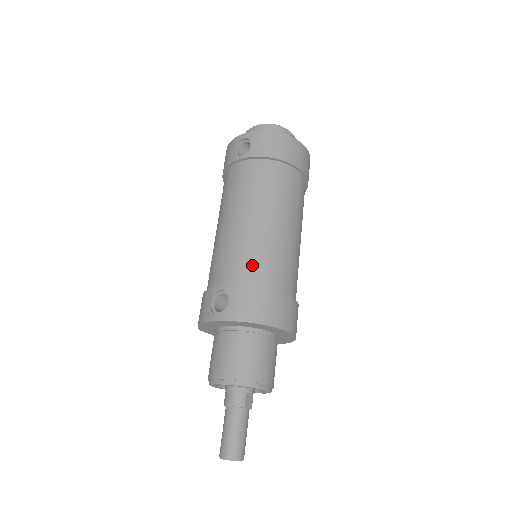
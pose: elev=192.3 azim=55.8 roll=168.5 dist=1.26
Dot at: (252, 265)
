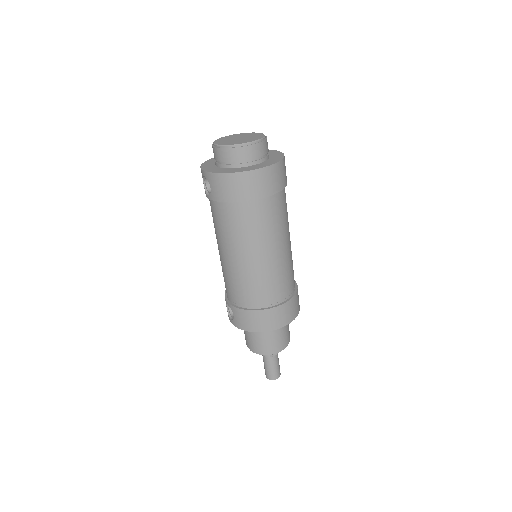
Dot at: (240, 292)
